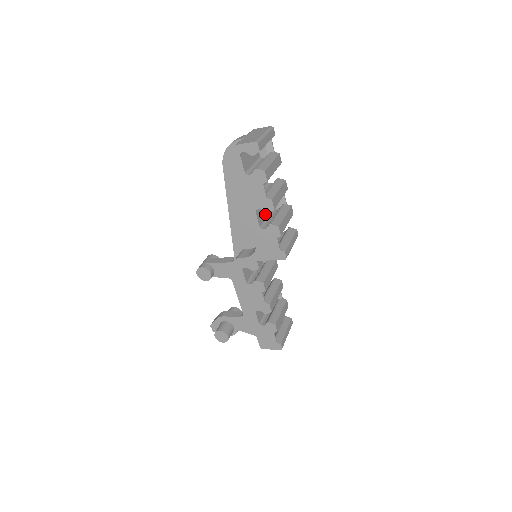
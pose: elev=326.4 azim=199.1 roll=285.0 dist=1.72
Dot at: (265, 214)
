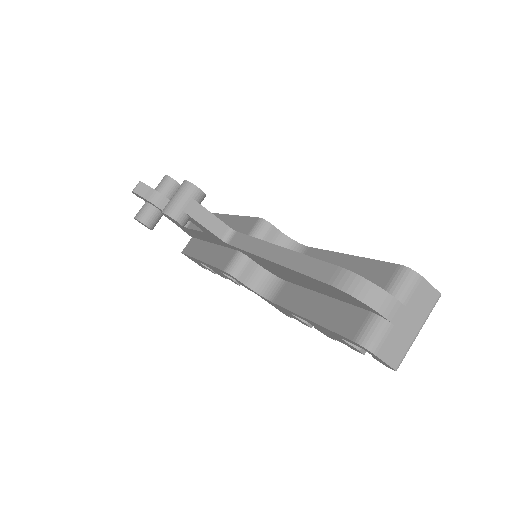
Dot at: occluded
